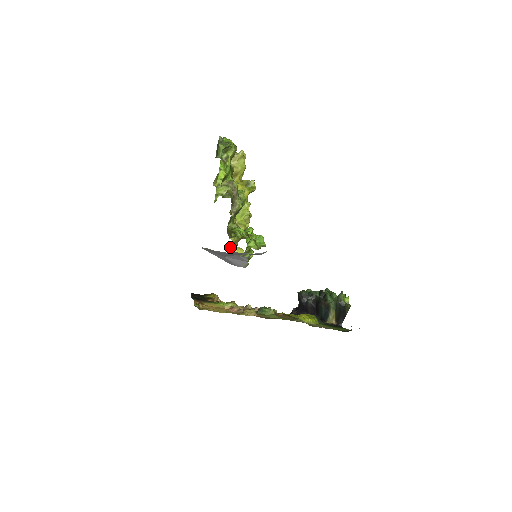
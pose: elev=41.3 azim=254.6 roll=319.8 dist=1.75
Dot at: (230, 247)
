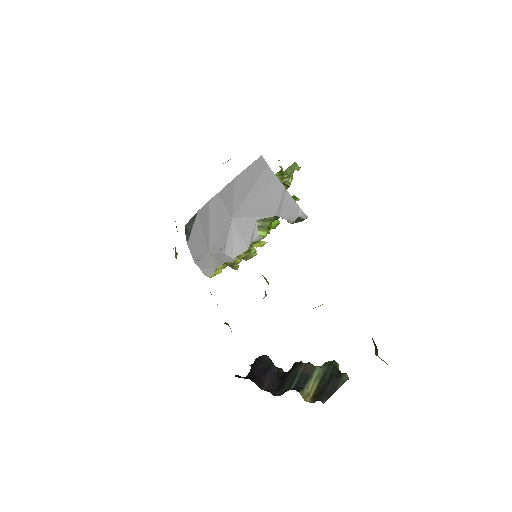
Dot at: occluded
